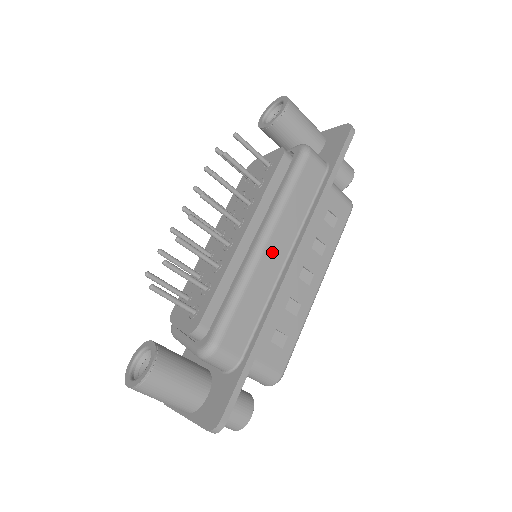
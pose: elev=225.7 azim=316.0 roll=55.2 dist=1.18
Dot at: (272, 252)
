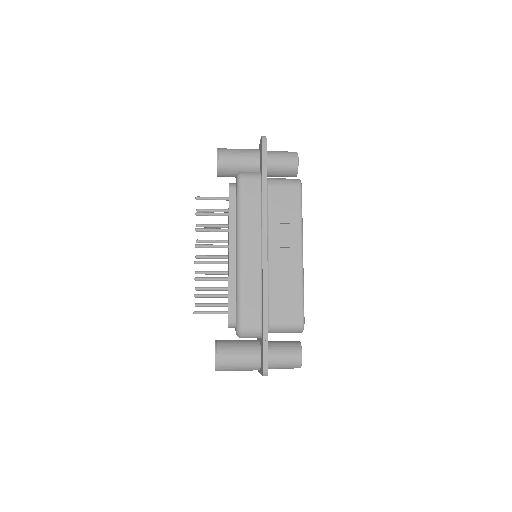
Dot at: (248, 254)
